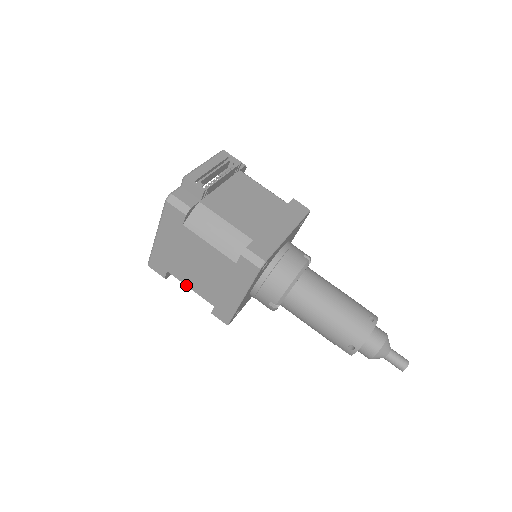
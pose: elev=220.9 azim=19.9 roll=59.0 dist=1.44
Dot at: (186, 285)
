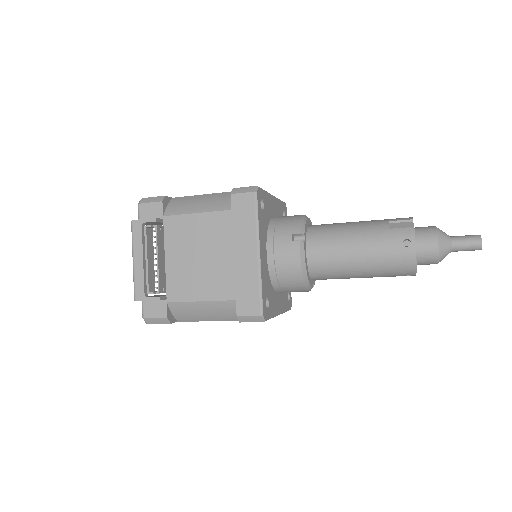
Dot at: occluded
